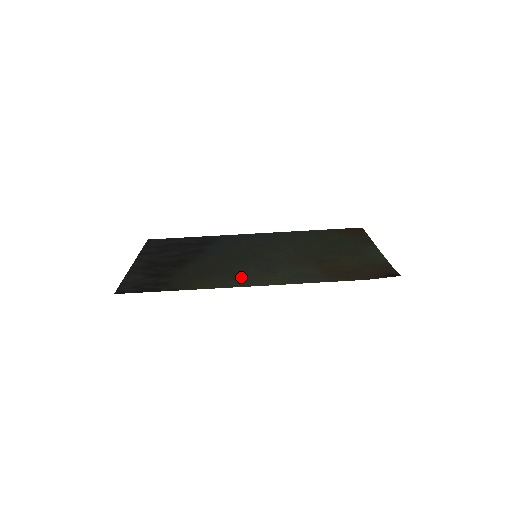
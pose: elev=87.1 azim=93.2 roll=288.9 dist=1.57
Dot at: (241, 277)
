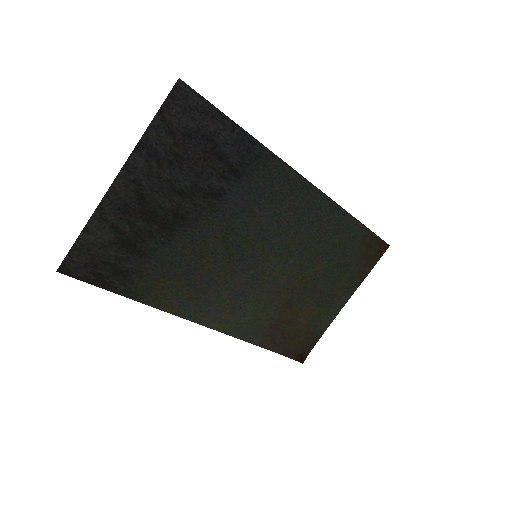
Dot at: (206, 302)
